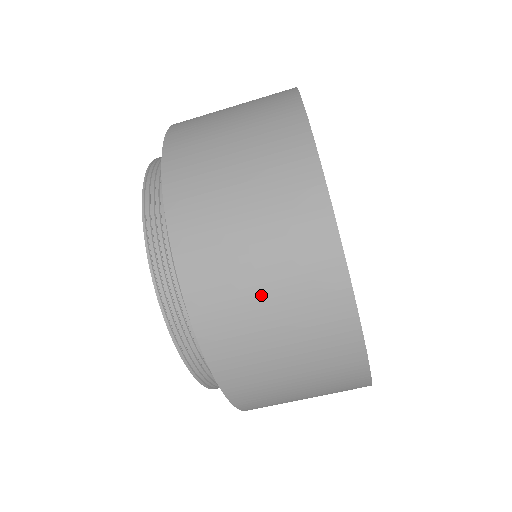
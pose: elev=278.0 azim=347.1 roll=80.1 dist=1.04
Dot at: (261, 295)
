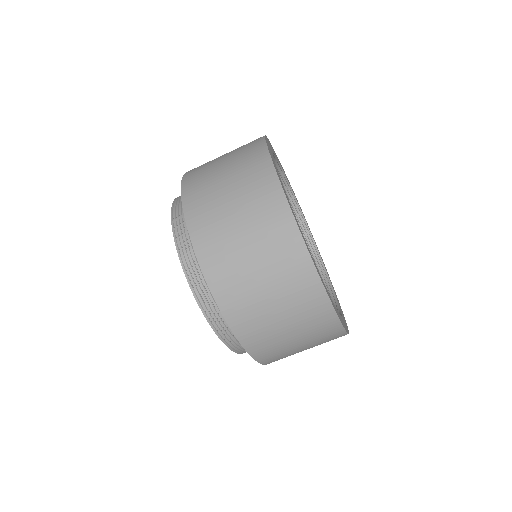
Dot at: (238, 230)
